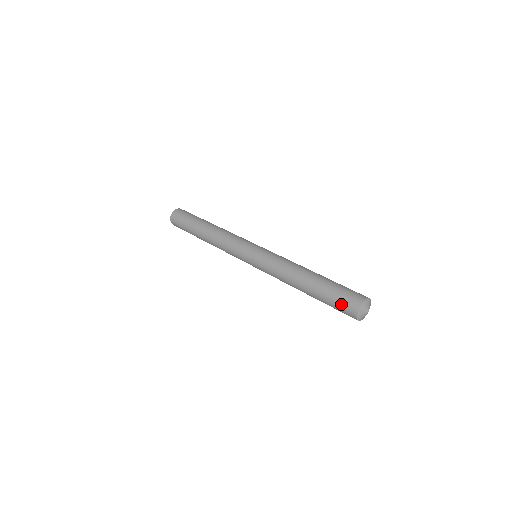
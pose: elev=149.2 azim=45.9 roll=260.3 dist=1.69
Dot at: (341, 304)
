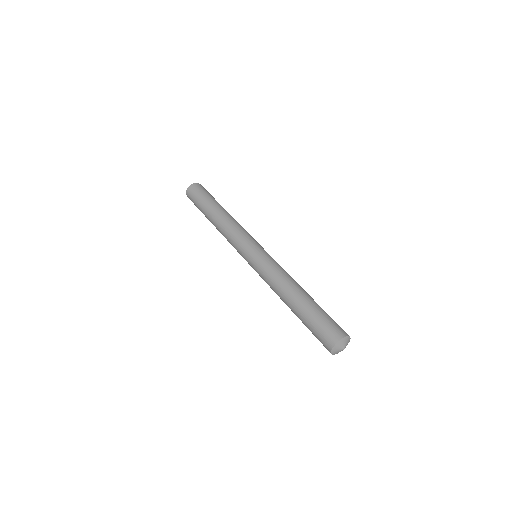
Dot at: (323, 330)
